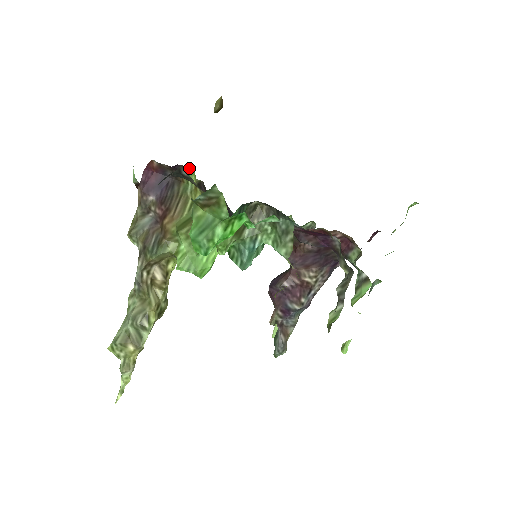
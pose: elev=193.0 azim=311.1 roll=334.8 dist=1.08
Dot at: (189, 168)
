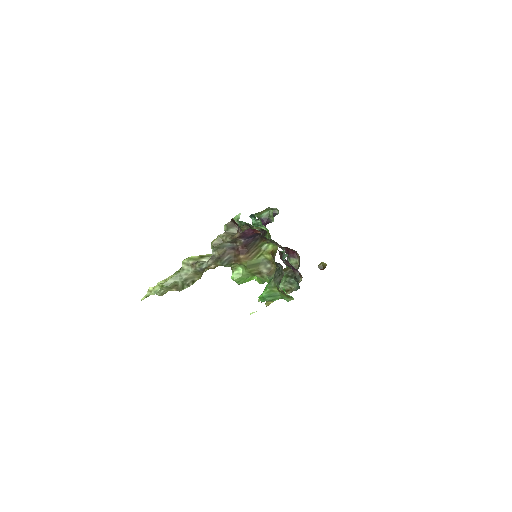
Dot at: (274, 243)
